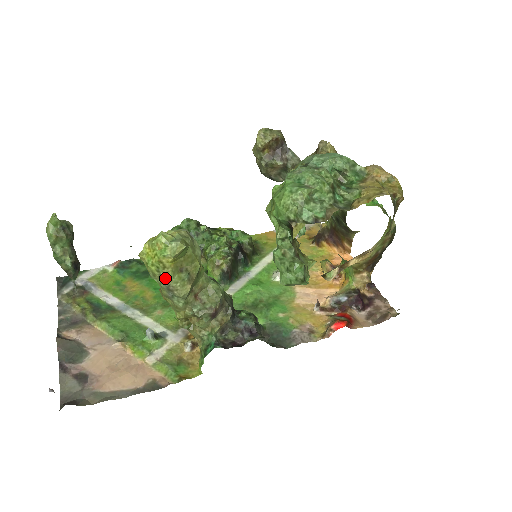
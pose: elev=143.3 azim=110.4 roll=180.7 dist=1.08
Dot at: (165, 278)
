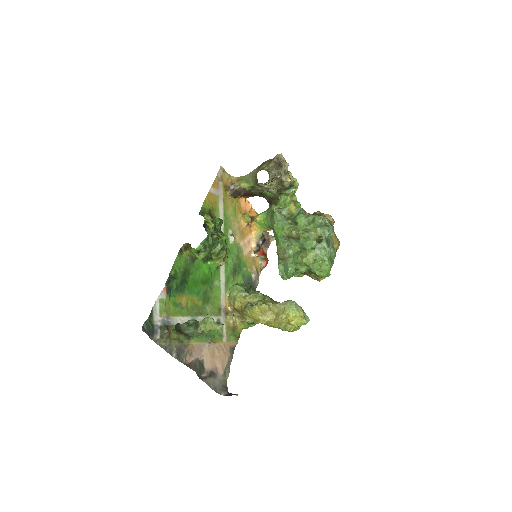
Dot at: occluded
